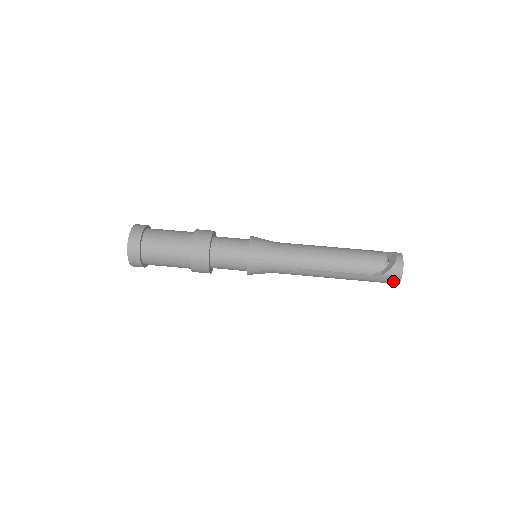
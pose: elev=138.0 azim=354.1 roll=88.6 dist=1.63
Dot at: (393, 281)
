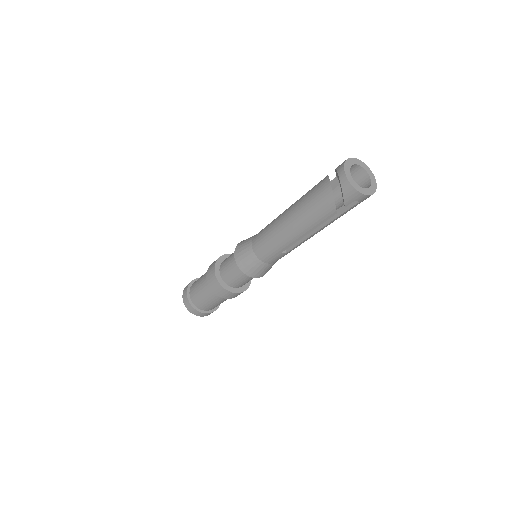
Dot at: (363, 200)
